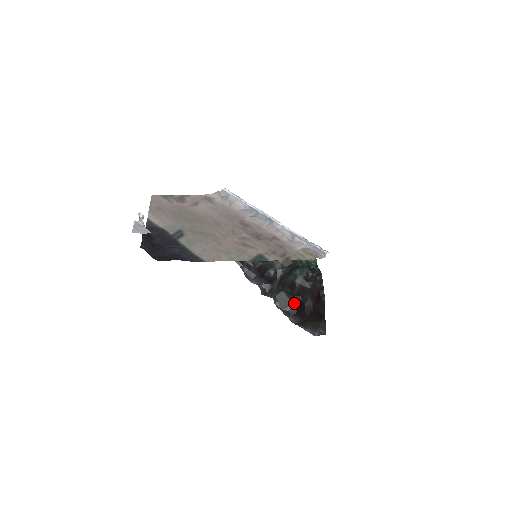
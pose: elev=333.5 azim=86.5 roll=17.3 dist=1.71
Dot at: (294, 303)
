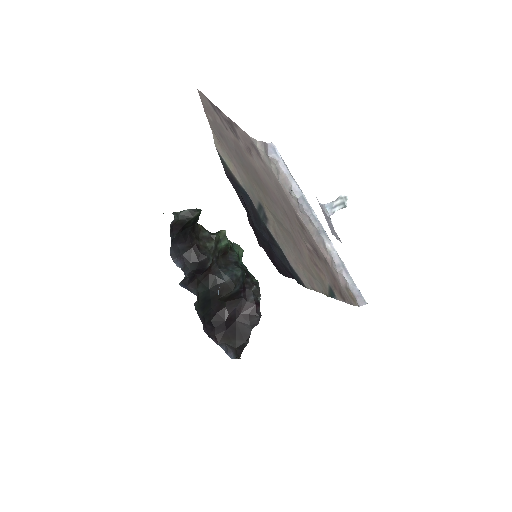
Dot at: (214, 308)
